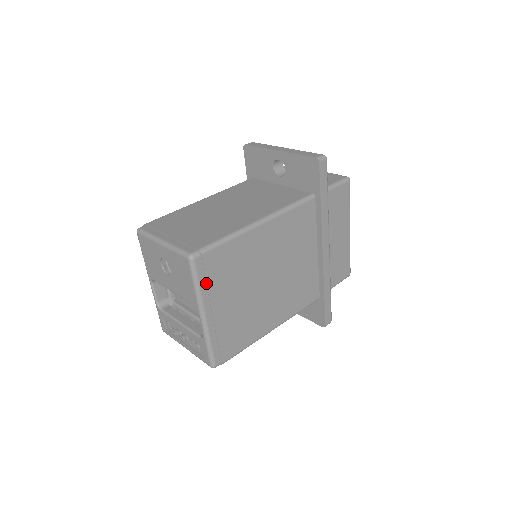
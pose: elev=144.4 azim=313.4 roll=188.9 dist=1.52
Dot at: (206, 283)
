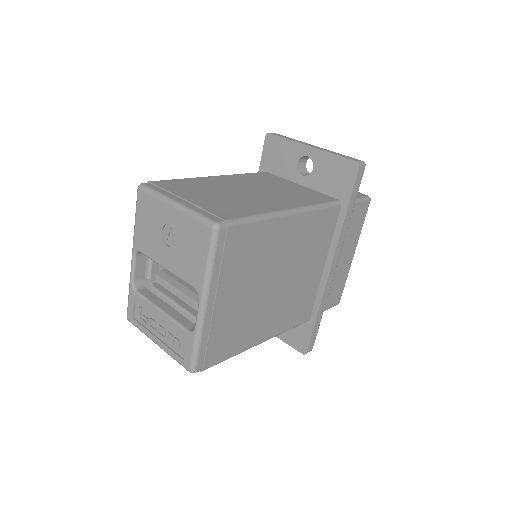
Dot at: (221, 264)
